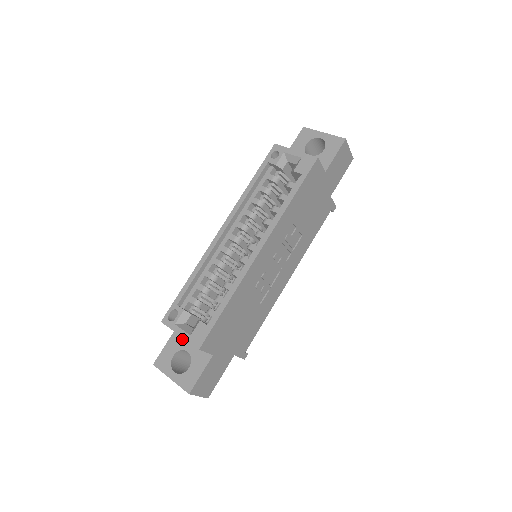
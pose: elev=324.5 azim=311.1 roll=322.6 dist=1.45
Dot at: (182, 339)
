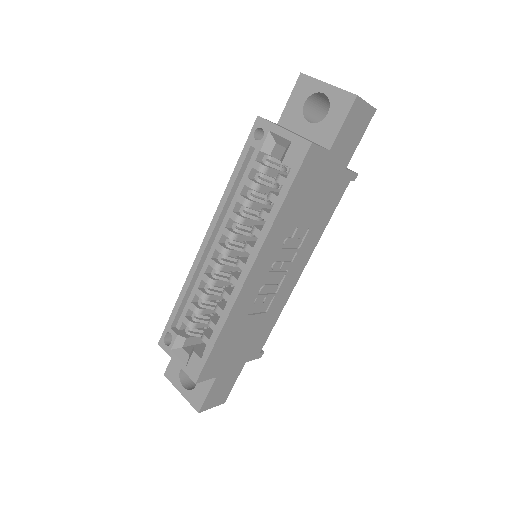
Dot at: occluded
